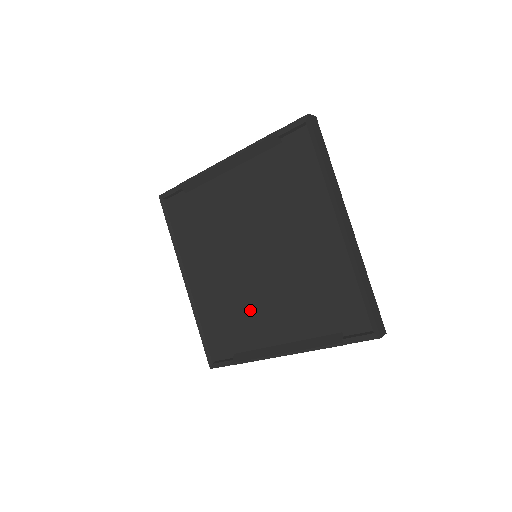
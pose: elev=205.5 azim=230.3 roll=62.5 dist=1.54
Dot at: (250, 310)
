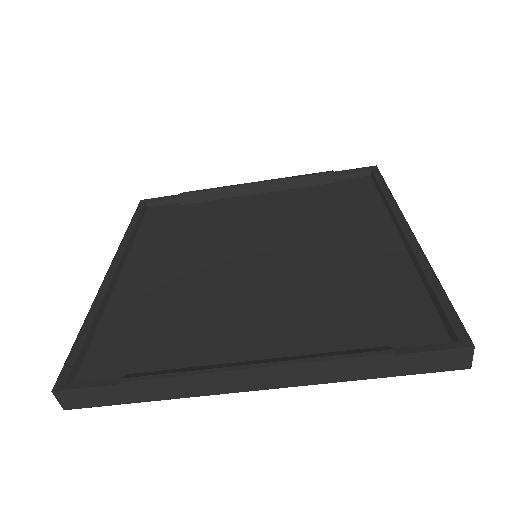
Dot at: (209, 311)
